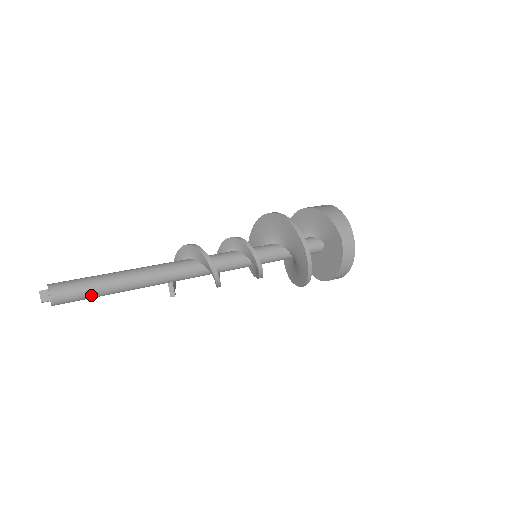
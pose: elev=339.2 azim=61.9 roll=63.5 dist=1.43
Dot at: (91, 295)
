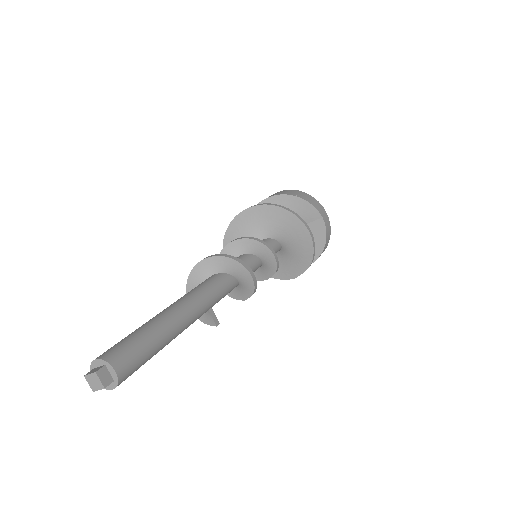
Dot at: (154, 353)
